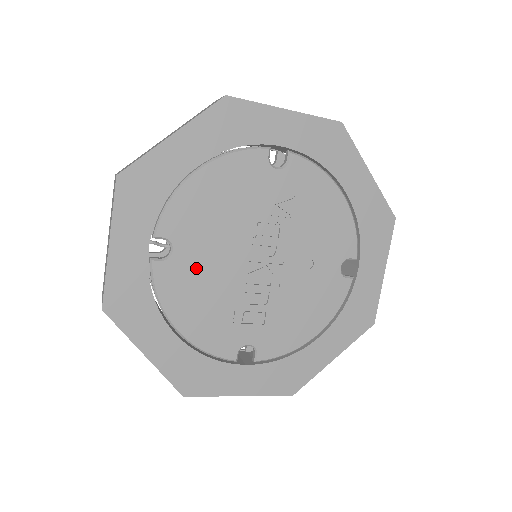
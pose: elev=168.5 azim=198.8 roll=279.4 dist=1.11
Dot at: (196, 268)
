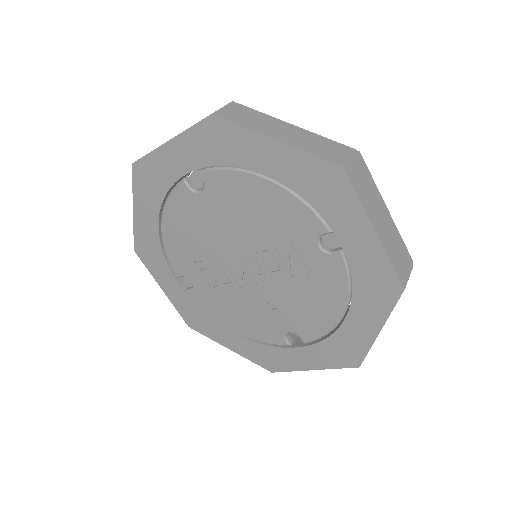
Dot at: (204, 217)
